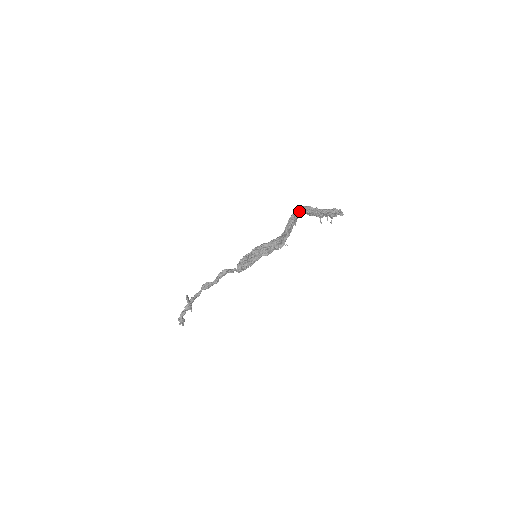
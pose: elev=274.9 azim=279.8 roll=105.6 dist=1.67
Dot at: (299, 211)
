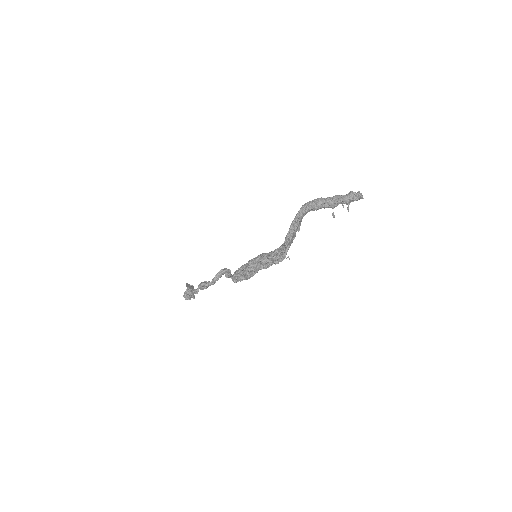
Dot at: (303, 212)
